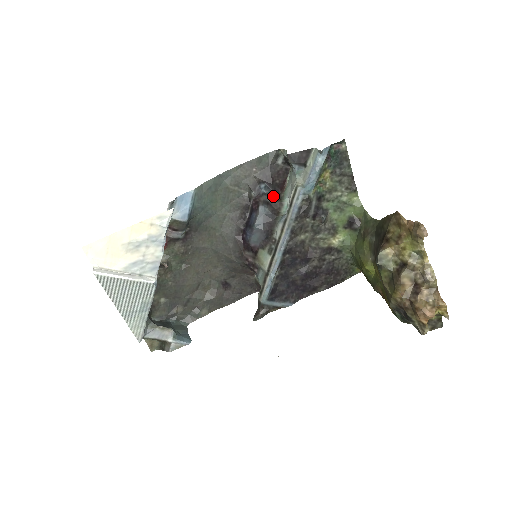
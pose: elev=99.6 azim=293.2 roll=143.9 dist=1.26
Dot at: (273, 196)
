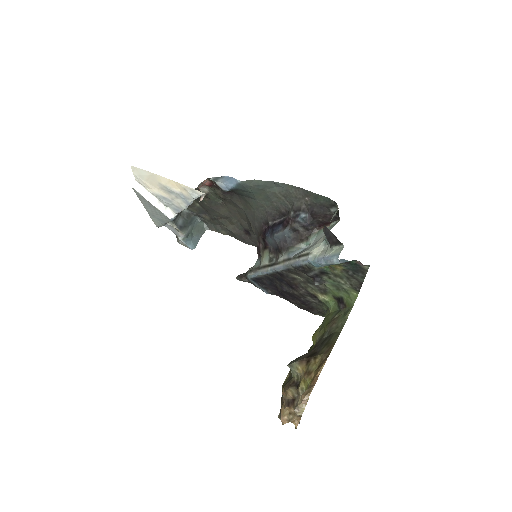
Dot at: (305, 228)
